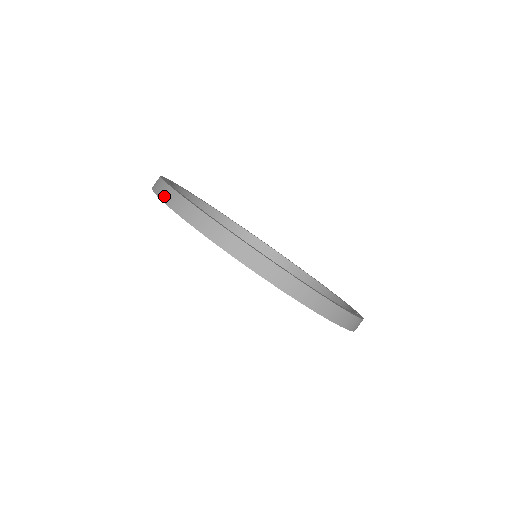
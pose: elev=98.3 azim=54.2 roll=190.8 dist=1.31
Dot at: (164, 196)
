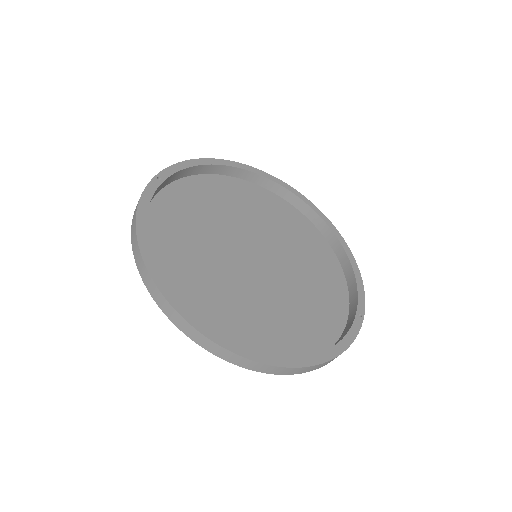
Dot at: (136, 259)
